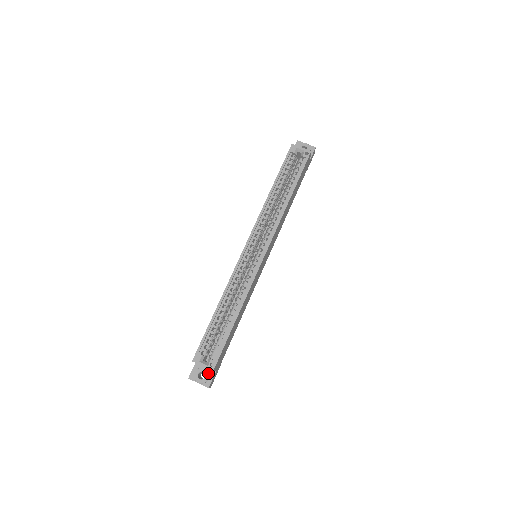
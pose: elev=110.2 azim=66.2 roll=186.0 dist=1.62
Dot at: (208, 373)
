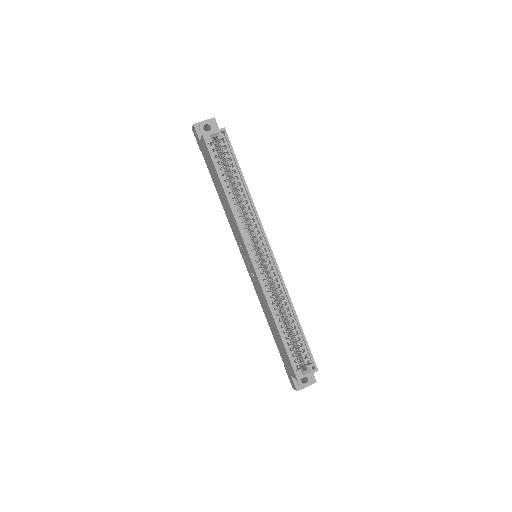
Dot at: occluded
